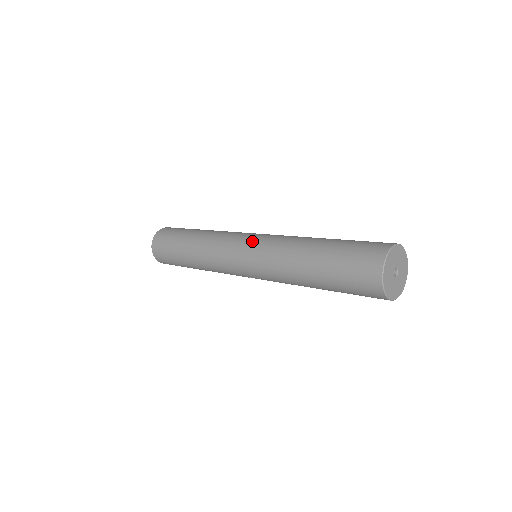
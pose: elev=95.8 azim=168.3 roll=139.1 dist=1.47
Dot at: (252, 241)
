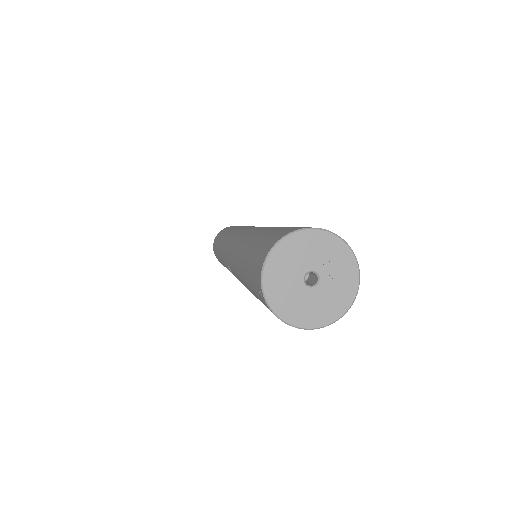
Dot at: occluded
